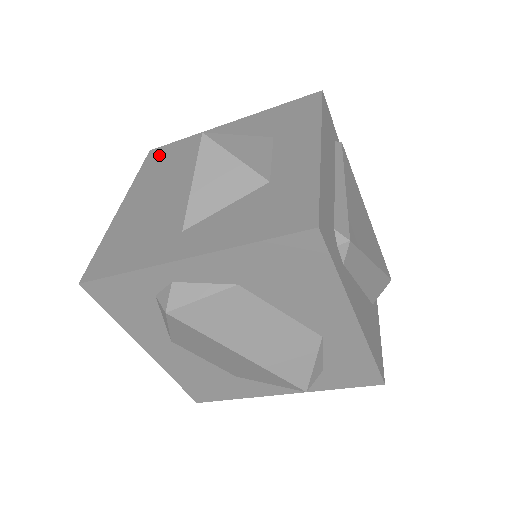
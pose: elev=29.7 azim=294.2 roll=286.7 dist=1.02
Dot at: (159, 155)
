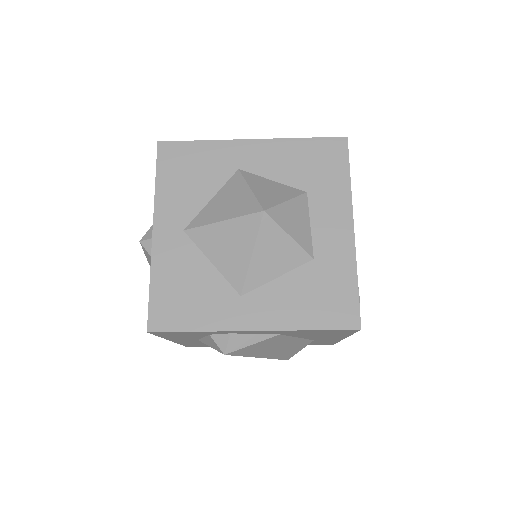
Dot at: (175, 158)
